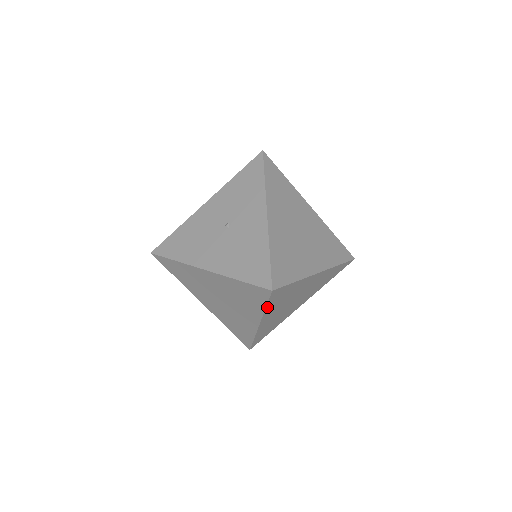
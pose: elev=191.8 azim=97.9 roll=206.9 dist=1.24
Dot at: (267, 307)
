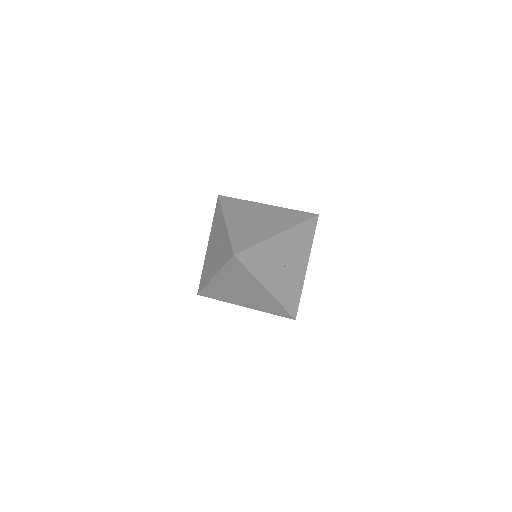
Dot at: (223, 208)
